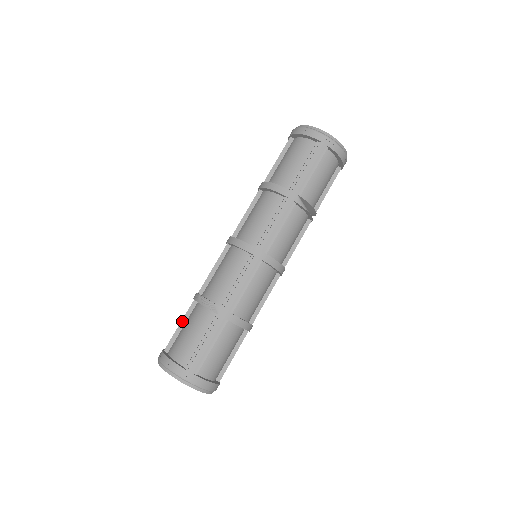
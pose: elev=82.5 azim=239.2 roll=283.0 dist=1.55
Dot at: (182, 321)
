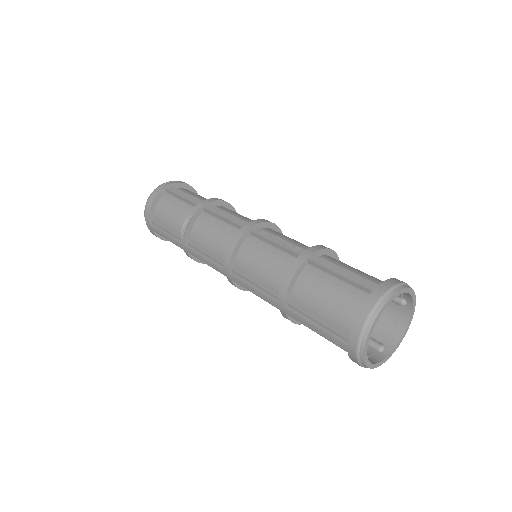
Dot at: (184, 198)
